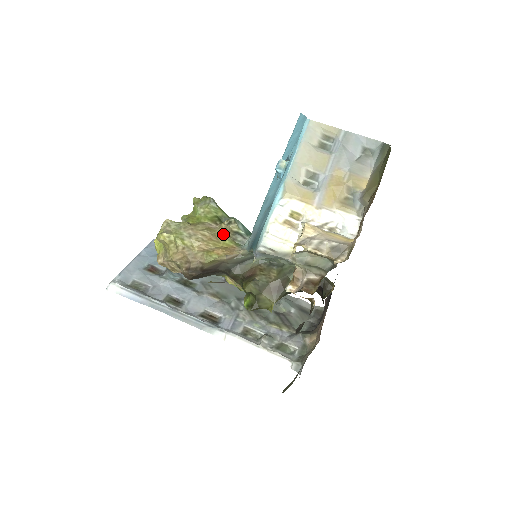
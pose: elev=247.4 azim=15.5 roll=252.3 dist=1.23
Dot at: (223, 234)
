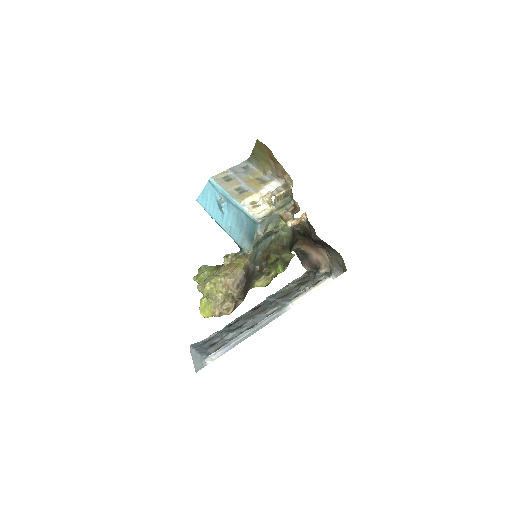
Dot at: (231, 263)
